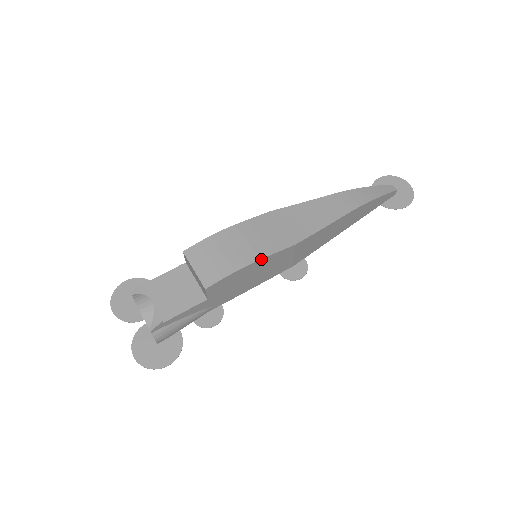
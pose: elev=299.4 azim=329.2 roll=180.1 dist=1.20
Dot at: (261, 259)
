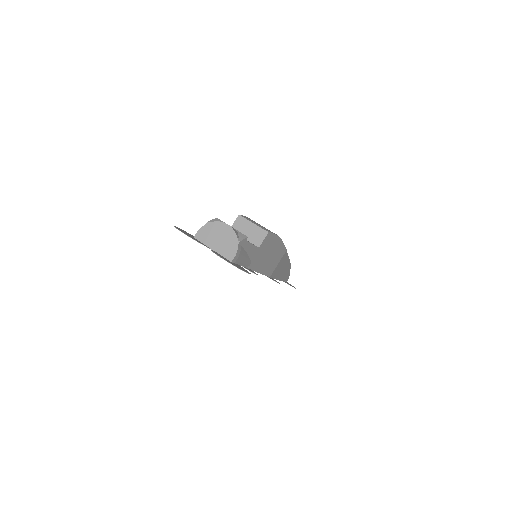
Dot at: (282, 241)
